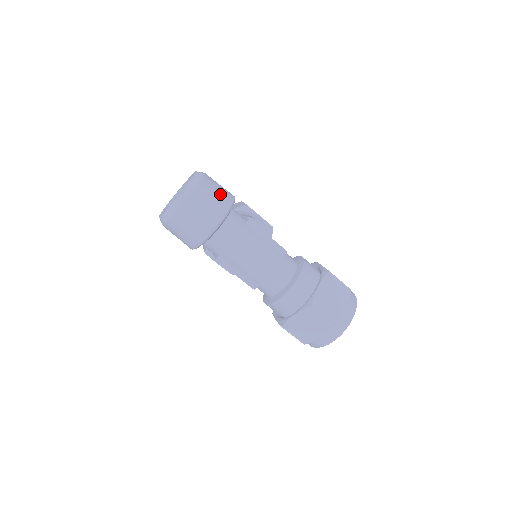
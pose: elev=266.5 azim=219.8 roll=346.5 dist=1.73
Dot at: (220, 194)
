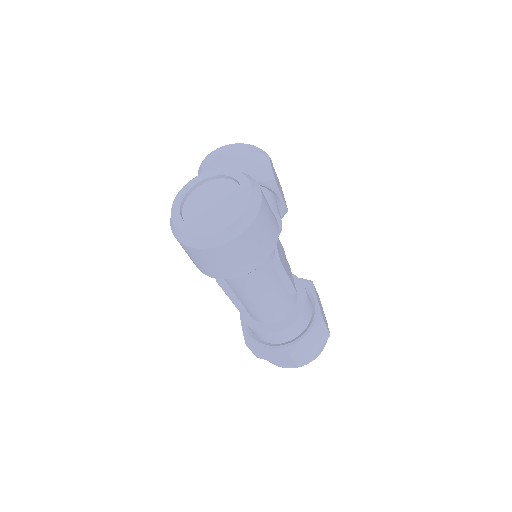
Dot at: (267, 237)
